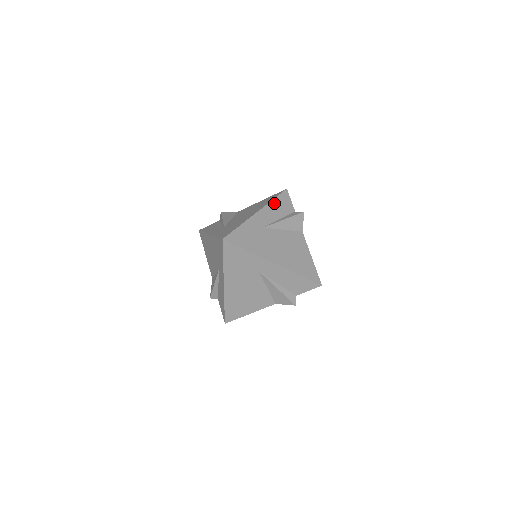
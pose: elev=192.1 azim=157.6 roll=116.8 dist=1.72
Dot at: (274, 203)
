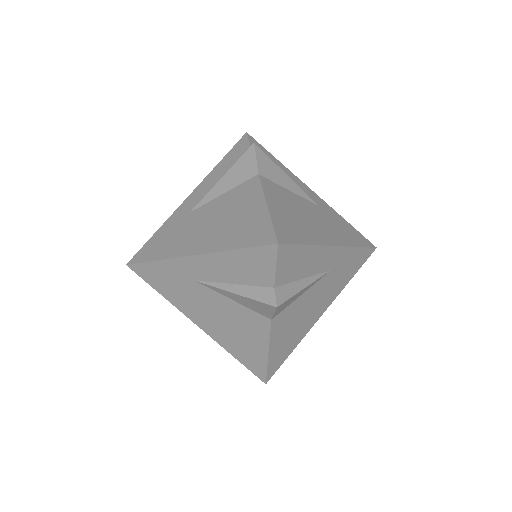
Dot at: (218, 167)
